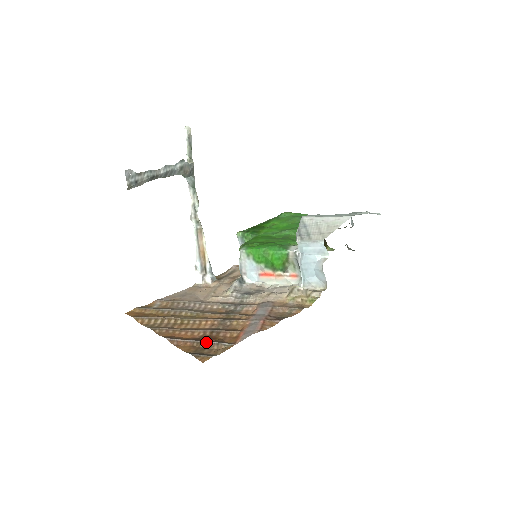
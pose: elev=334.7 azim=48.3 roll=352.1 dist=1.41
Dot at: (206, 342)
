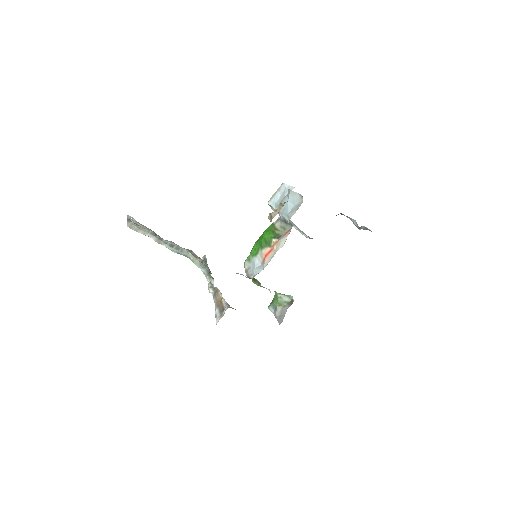
Dot at: occluded
